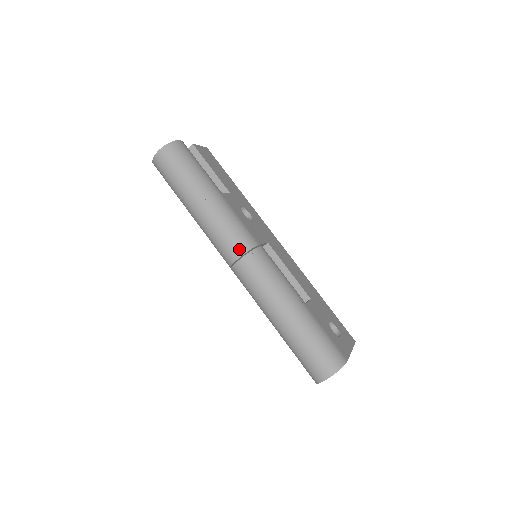
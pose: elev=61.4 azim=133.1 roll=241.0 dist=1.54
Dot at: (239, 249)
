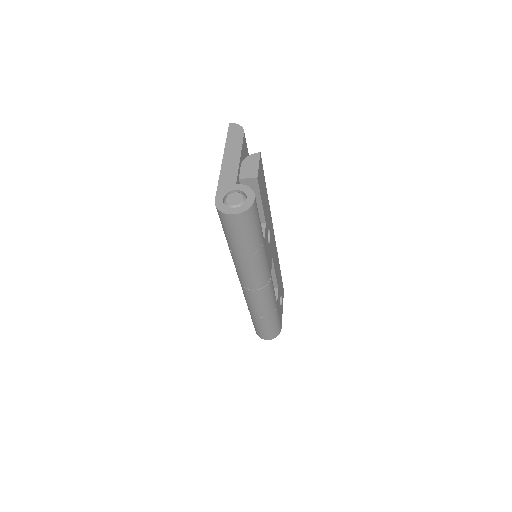
Dot at: (258, 286)
